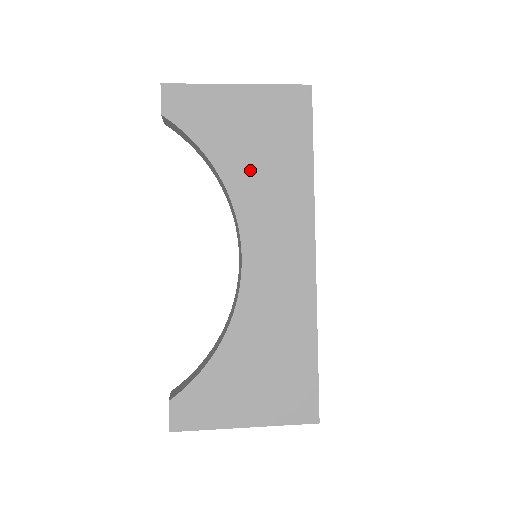
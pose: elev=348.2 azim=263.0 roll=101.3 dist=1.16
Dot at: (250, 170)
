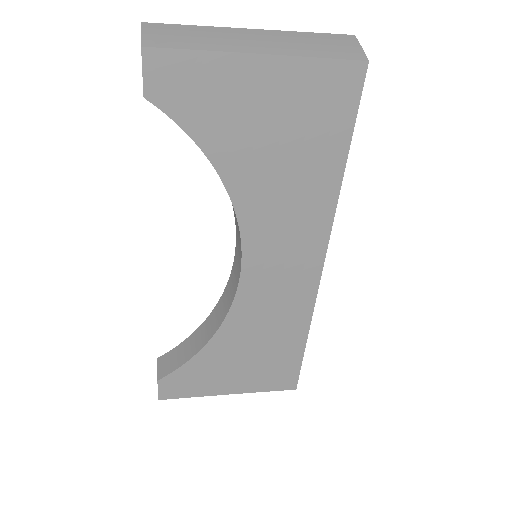
Dot at: (263, 175)
